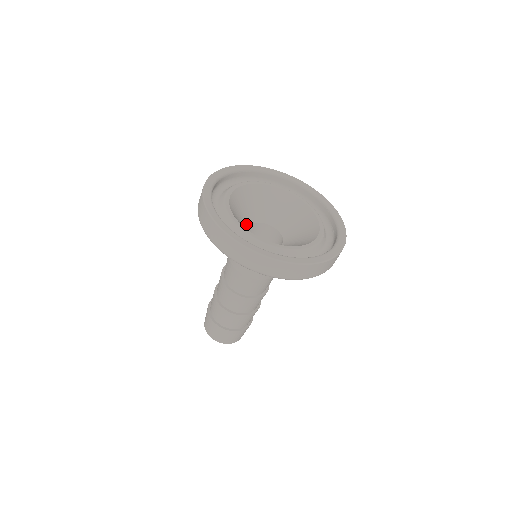
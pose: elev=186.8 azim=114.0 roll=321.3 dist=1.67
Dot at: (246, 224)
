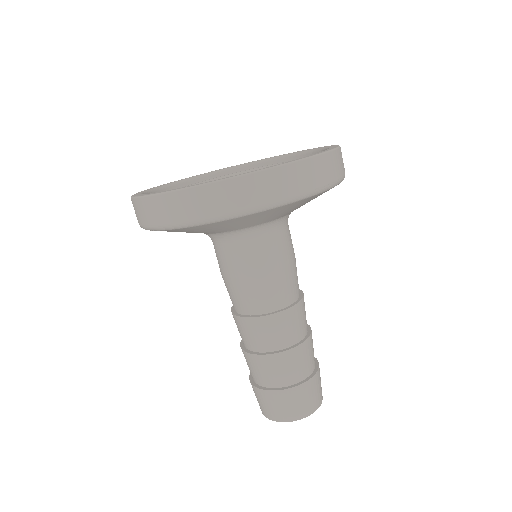
Dot at: occluded
